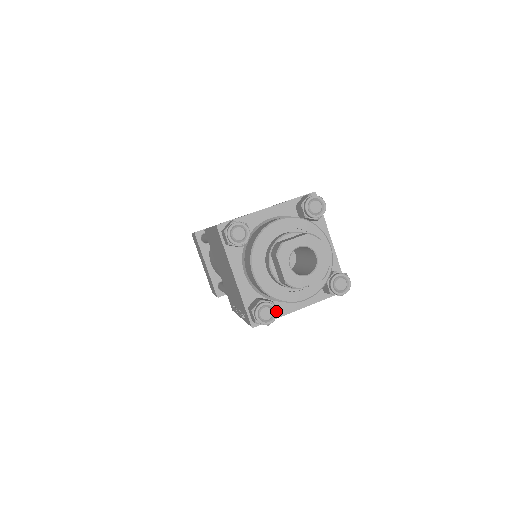
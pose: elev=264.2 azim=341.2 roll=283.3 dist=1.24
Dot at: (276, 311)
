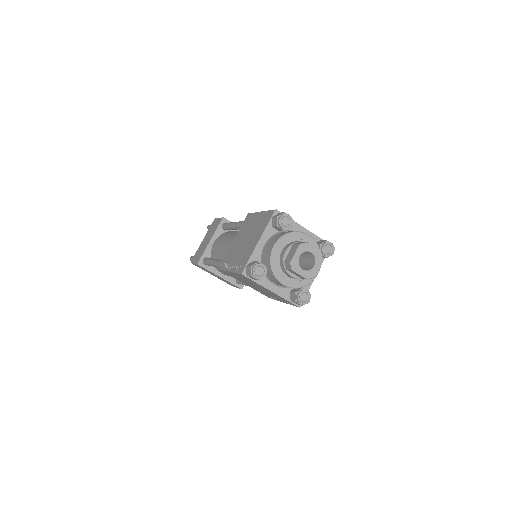
Dot at: (308, 292)
